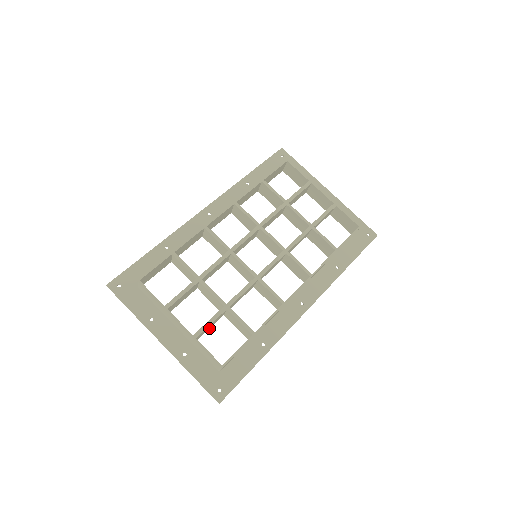
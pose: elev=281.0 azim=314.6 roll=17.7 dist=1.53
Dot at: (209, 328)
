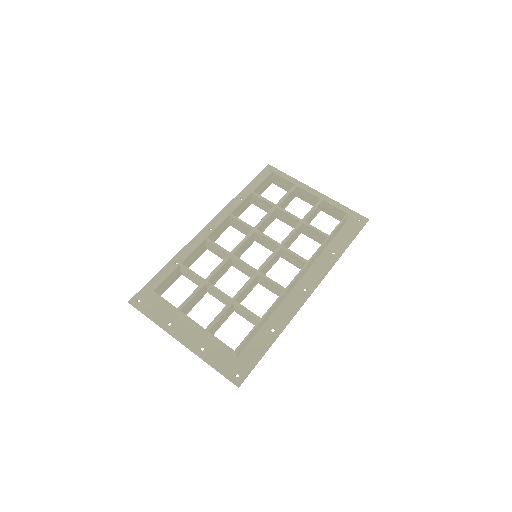
Dot at: occluded
